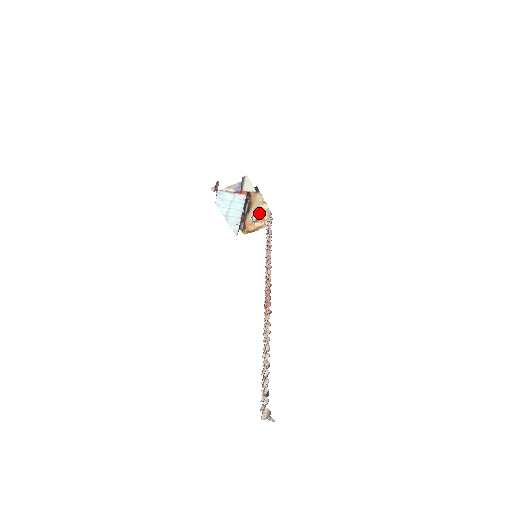
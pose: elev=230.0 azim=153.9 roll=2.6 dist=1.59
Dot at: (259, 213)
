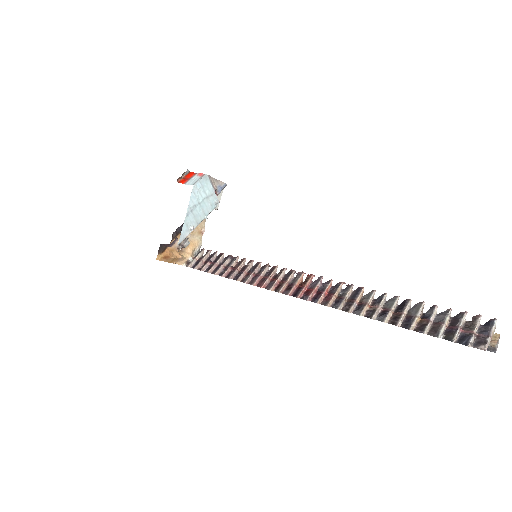
Dot at: occluded
